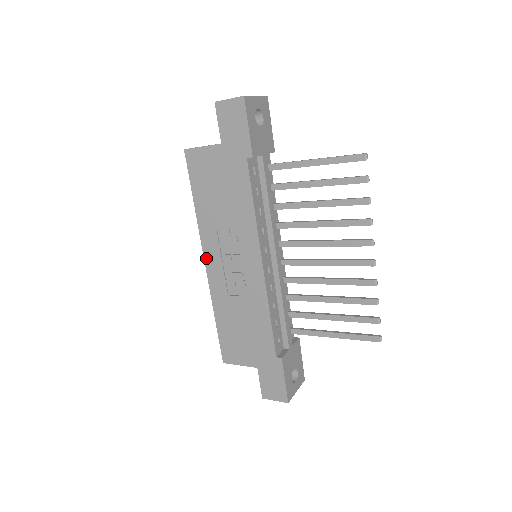
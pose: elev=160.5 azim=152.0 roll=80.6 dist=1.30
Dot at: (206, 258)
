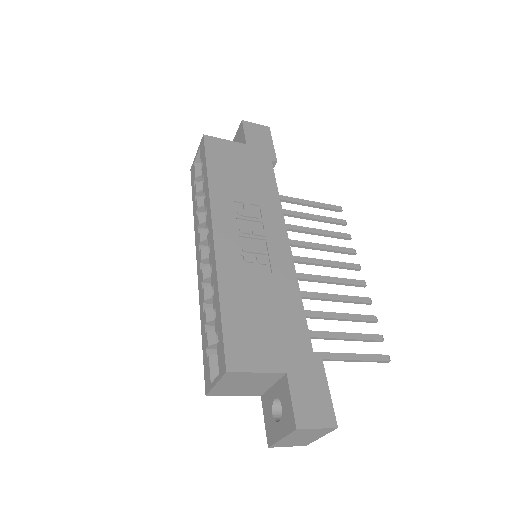
Dot at: (216, 226)
